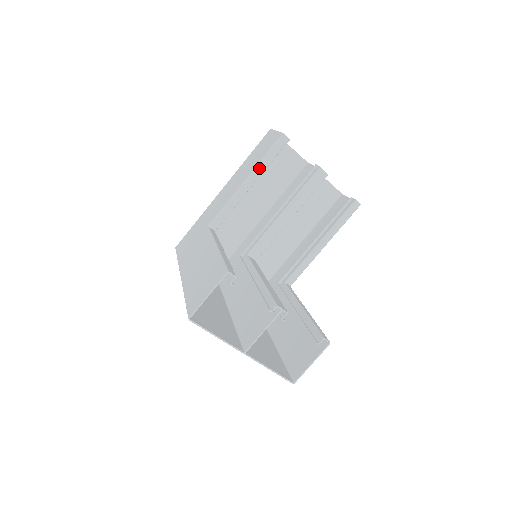
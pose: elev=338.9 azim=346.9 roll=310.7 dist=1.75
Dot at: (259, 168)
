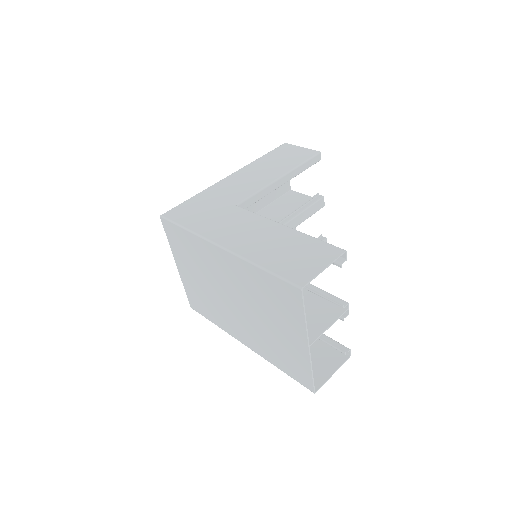
Dot at: (295, 171)
